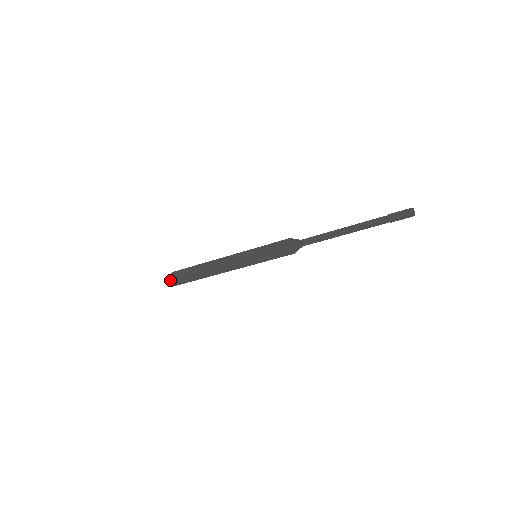
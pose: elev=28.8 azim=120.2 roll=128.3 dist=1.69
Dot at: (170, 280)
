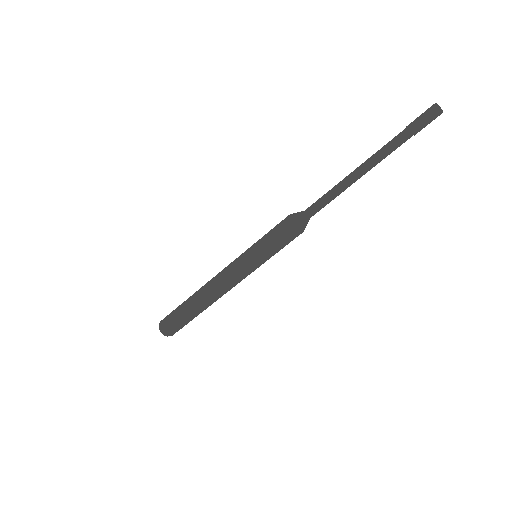
Dot at: (160, 329)
